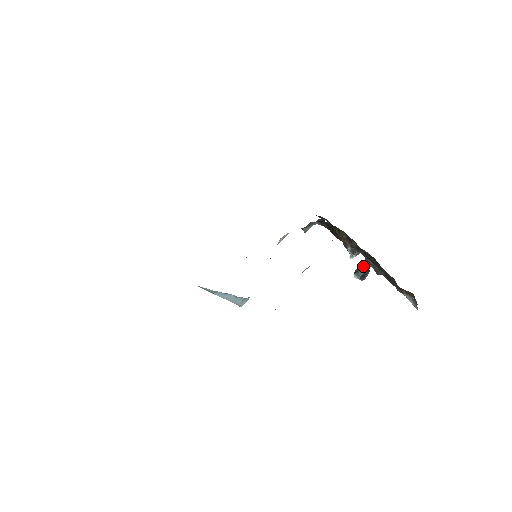
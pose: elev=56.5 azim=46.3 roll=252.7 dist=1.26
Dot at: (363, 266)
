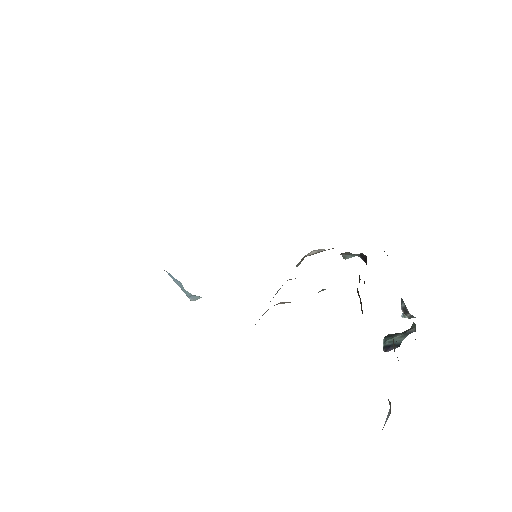
Dot at: (399, 335)
